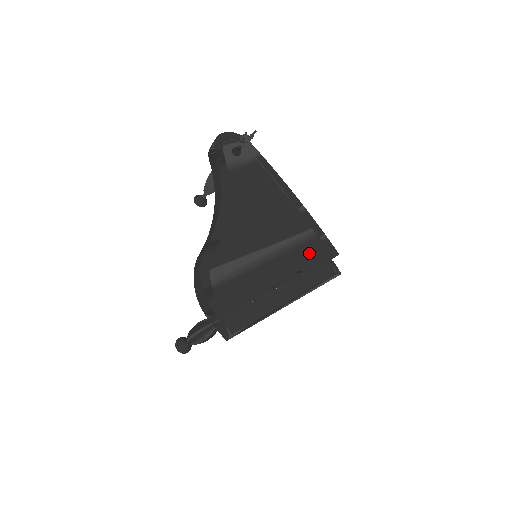
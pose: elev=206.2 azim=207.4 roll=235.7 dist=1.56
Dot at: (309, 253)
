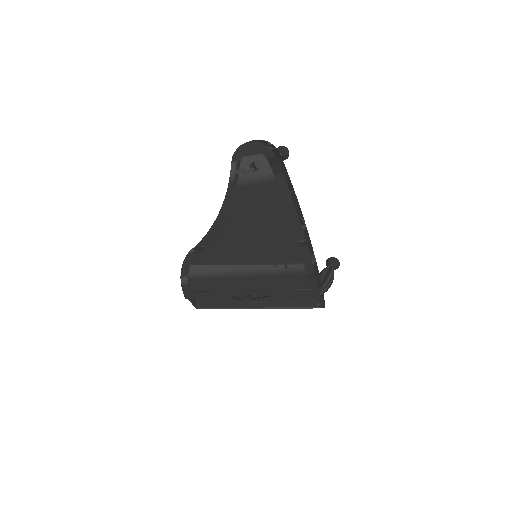
Dot at: (287, 284)
